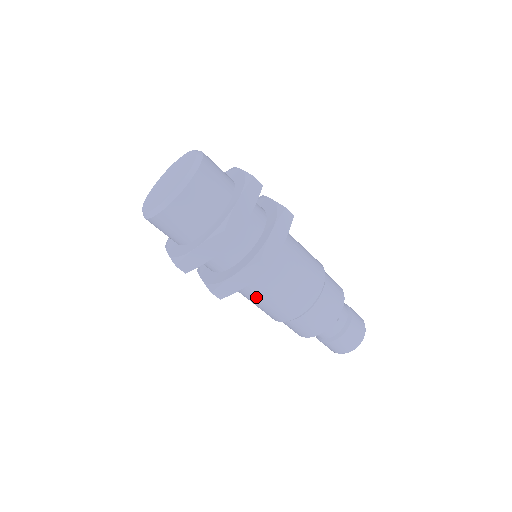
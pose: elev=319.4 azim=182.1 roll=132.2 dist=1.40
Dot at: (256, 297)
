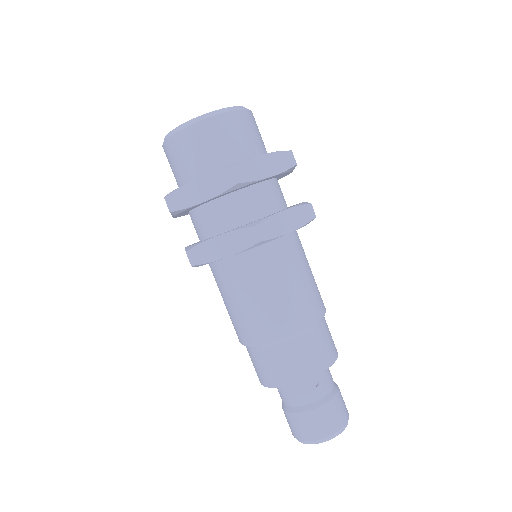
Dot at: (233, 291)
